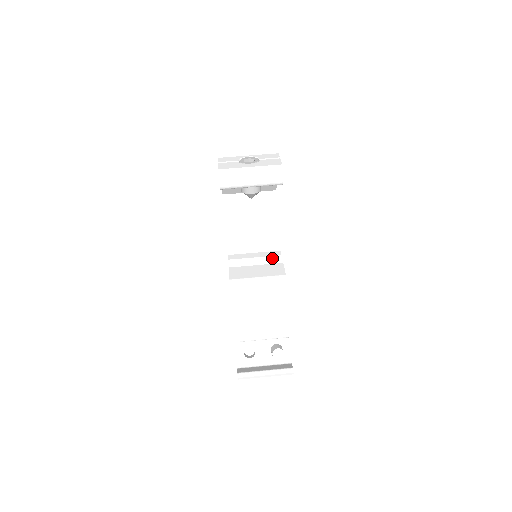
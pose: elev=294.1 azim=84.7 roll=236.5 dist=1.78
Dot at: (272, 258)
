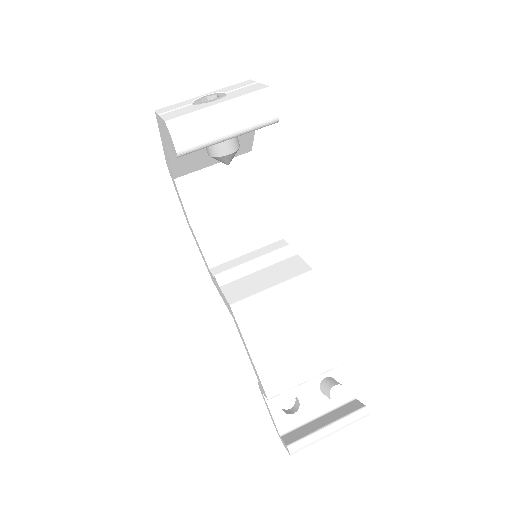
Dot at: (279, 252)
